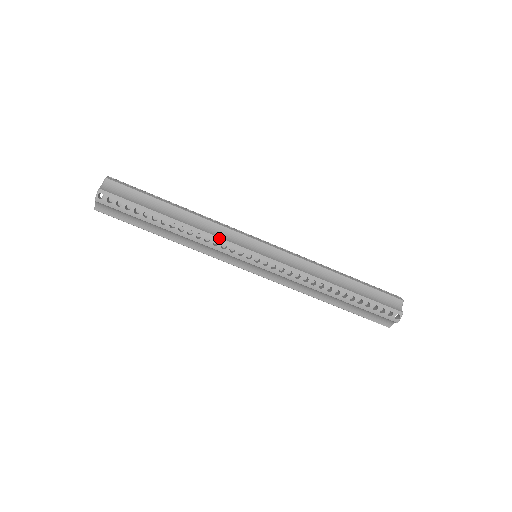
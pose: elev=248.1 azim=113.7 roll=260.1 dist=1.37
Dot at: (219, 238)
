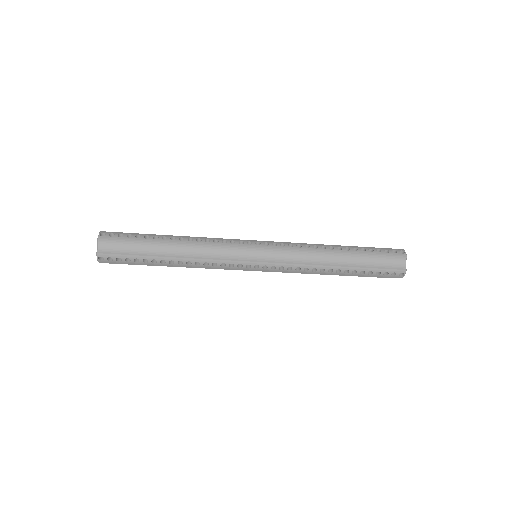
Dot at: (216, 260)
